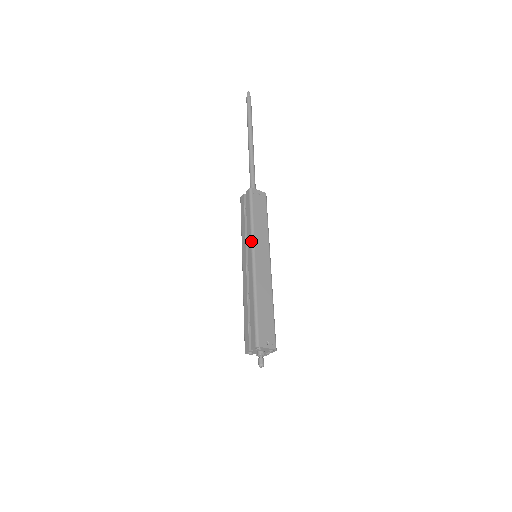
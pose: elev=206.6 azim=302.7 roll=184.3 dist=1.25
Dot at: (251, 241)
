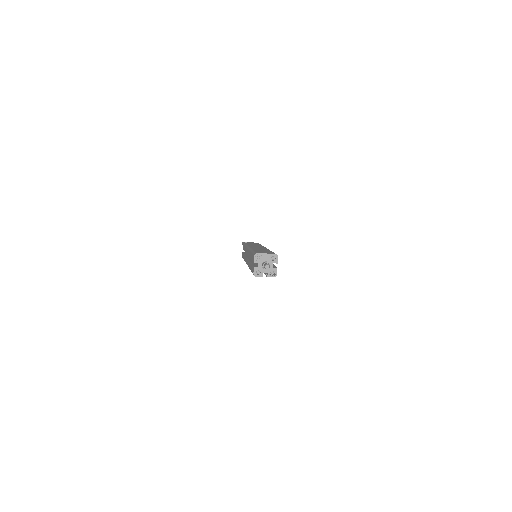
Dot at: (246, 247)
